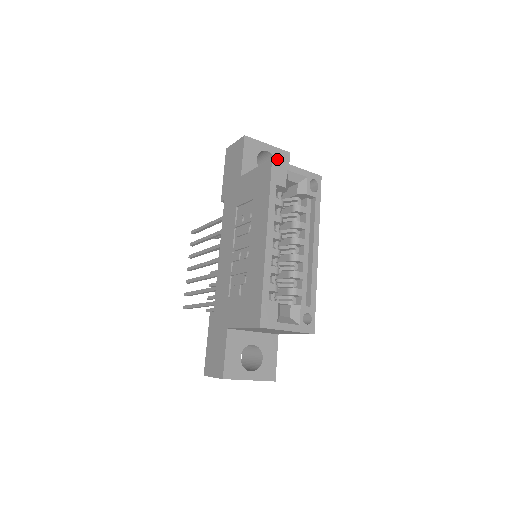
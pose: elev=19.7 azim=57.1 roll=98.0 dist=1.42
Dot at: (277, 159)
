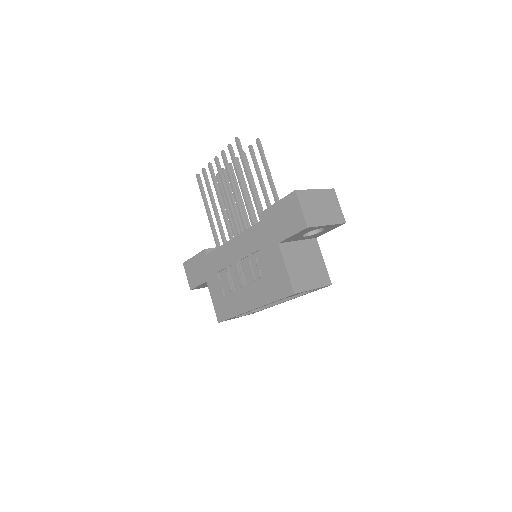
Dot at: (327, 229)
